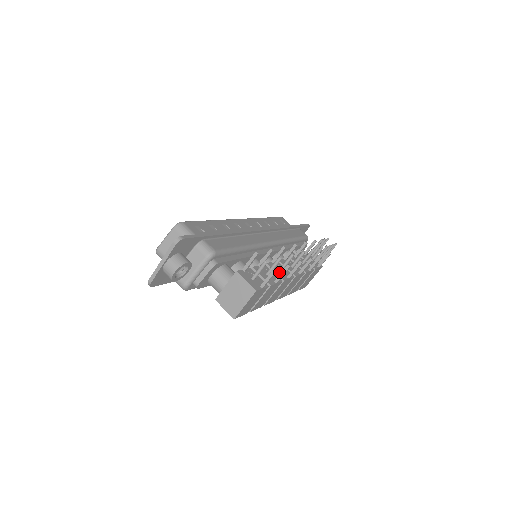
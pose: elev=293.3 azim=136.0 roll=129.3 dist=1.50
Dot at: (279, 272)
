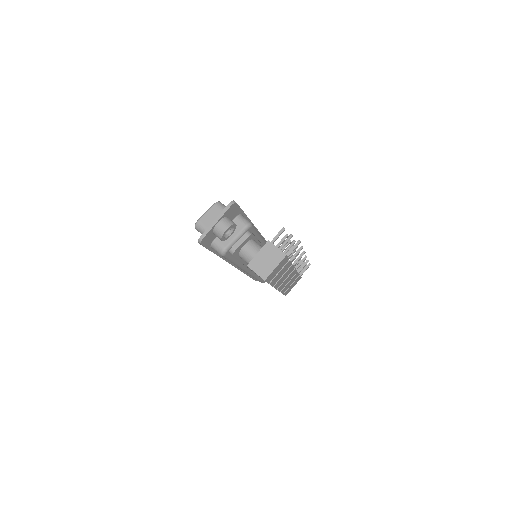
Dot at: occluded
